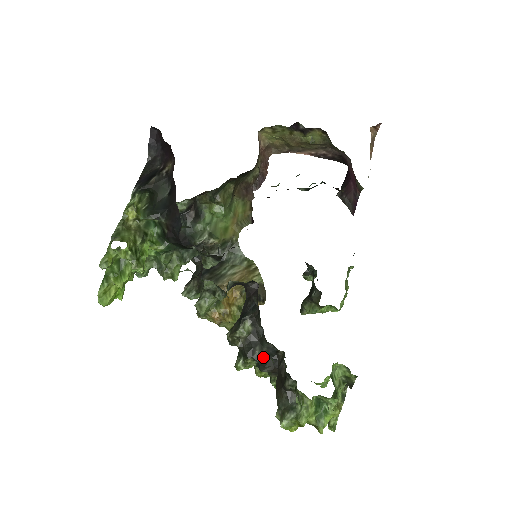
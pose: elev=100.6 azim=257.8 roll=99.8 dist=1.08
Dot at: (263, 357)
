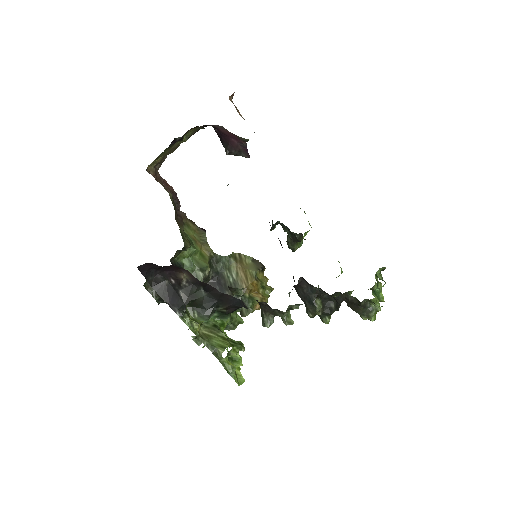
Dot at: (336, 305)
